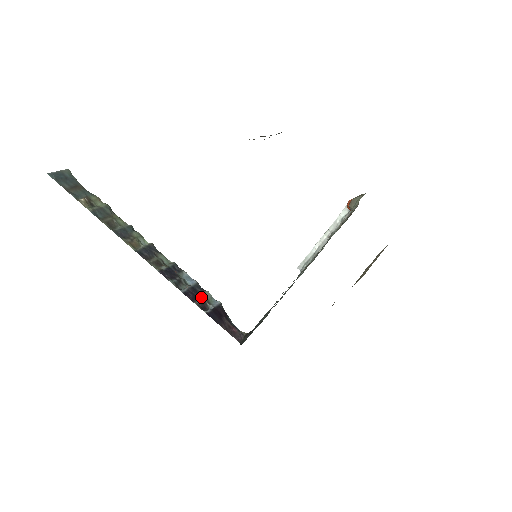
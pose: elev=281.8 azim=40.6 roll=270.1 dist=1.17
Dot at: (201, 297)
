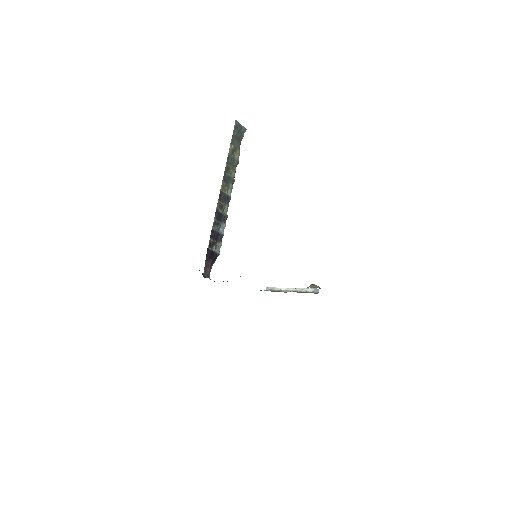
Dot at: (216, 241)
